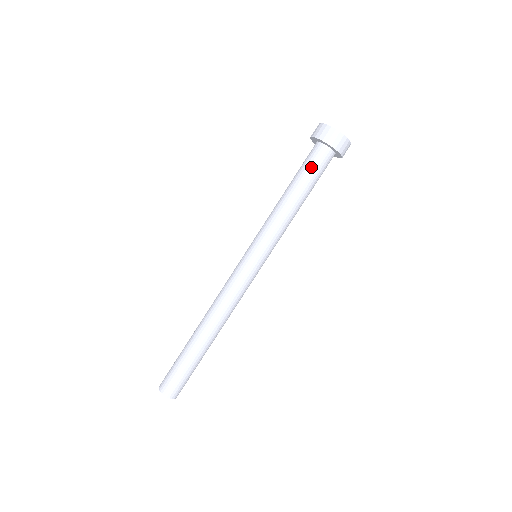
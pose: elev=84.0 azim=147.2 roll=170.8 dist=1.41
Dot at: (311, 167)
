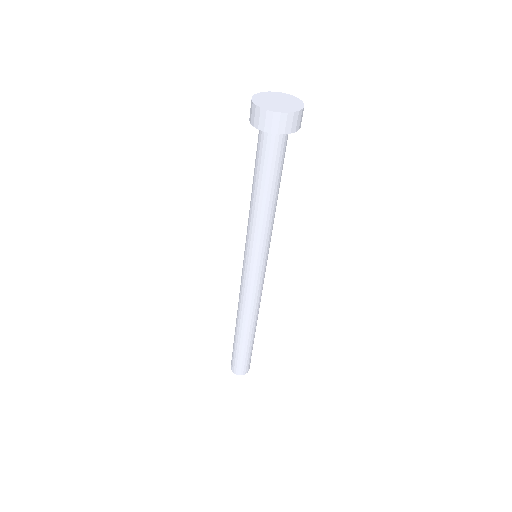
Dot at: (278, 161)
